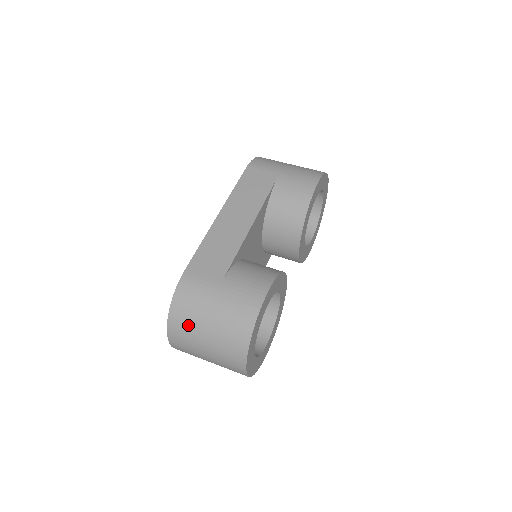
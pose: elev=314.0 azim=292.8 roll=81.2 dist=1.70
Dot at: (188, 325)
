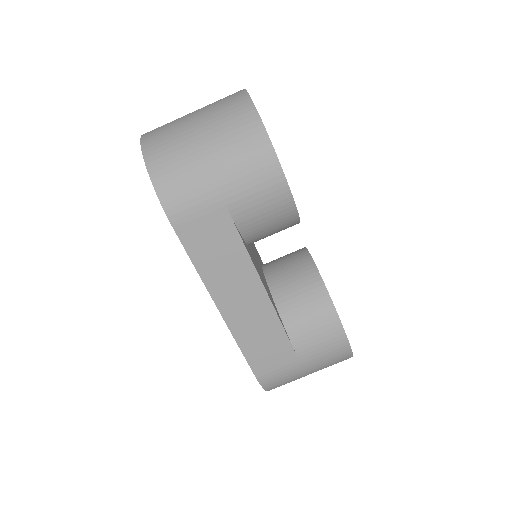
Dot at: occluded
